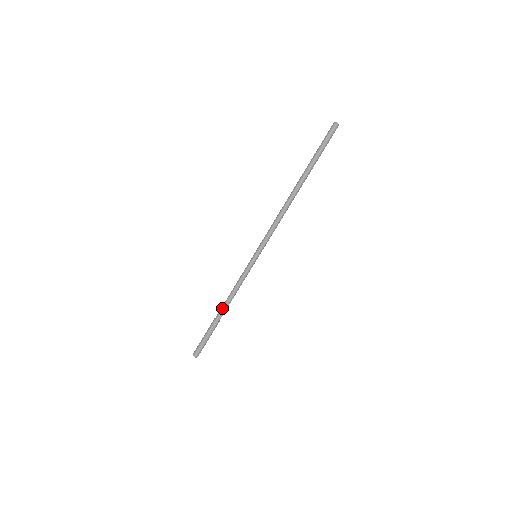
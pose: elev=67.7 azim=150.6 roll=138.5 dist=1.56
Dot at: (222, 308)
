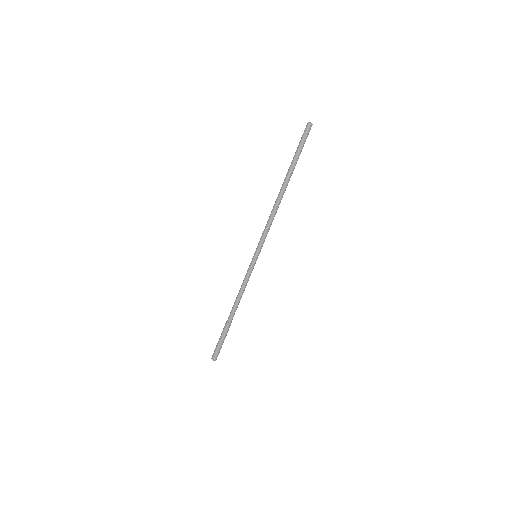
Dot at: (232, 309)
